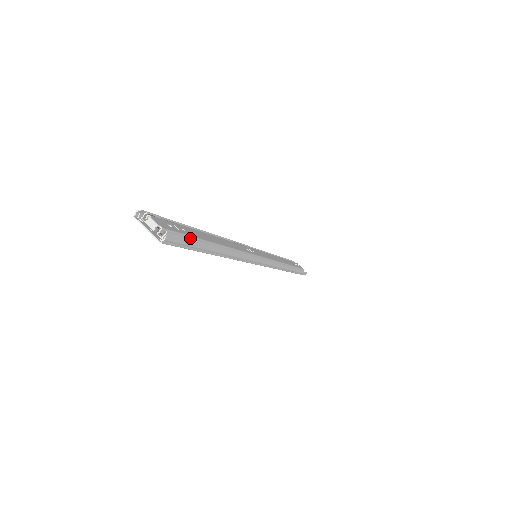
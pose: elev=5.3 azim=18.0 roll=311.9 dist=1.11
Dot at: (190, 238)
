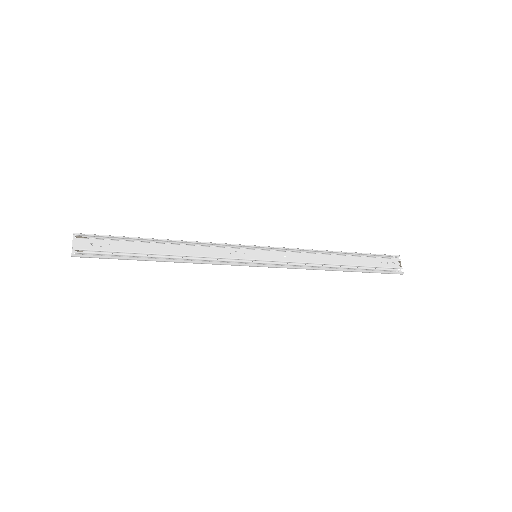
Dot at: (107, 253)
